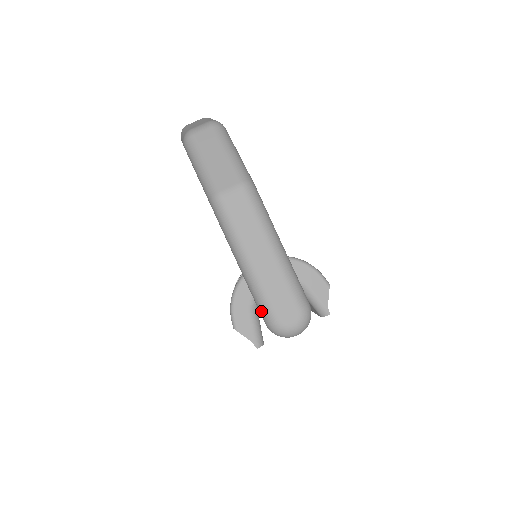
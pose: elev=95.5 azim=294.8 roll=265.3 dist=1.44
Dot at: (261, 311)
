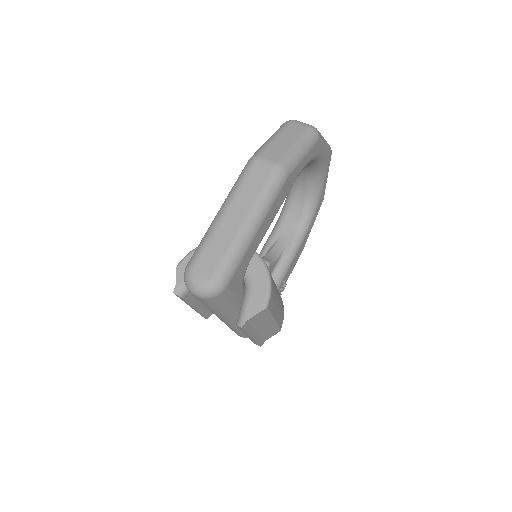
Dot at: (194, 253)
